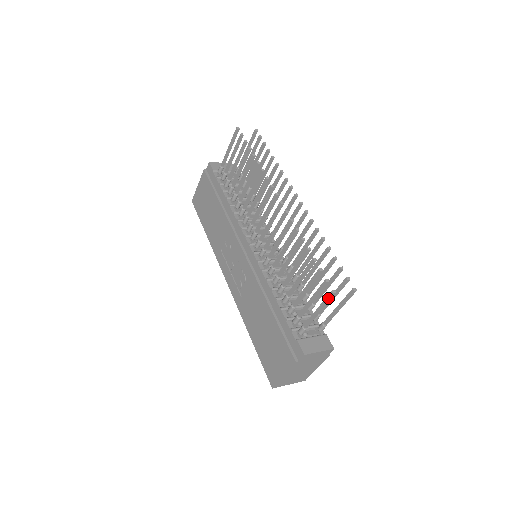
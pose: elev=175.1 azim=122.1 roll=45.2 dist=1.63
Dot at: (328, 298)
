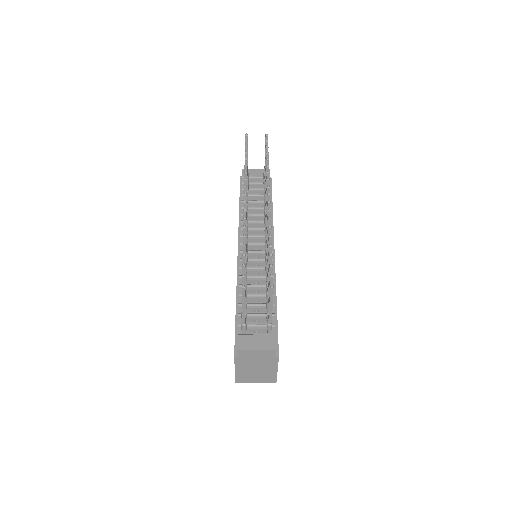
Dot at: occluded
